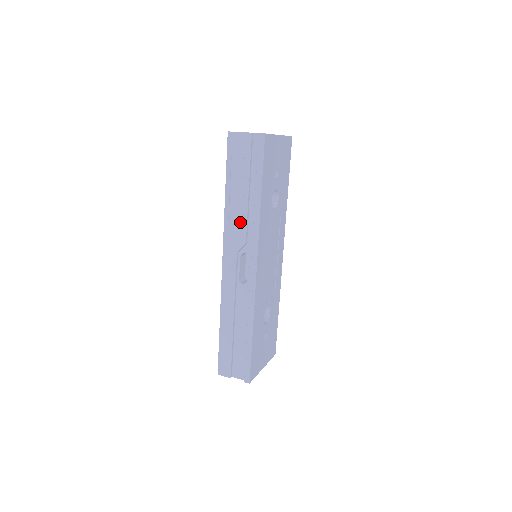
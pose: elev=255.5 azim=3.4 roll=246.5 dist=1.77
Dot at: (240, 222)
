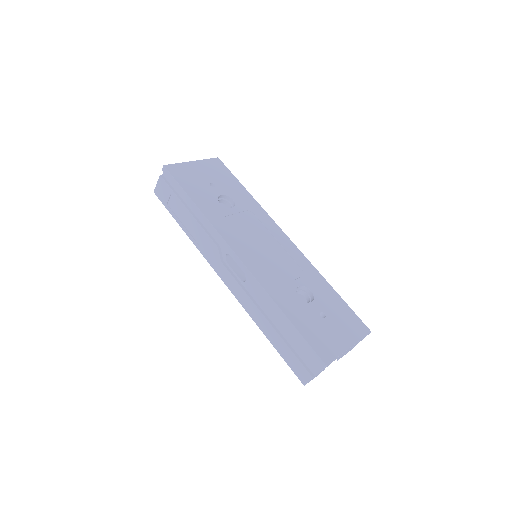
Dot at: (203, 237)
